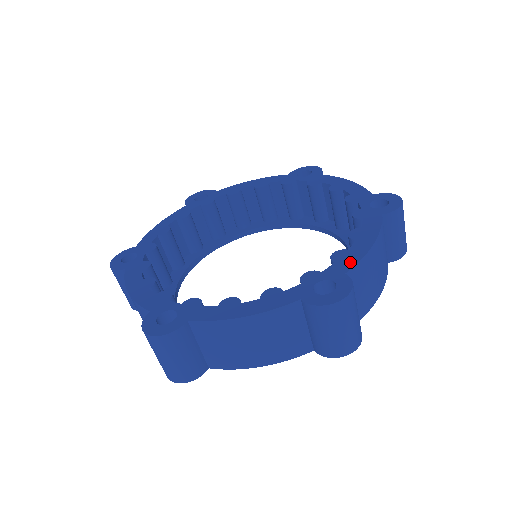
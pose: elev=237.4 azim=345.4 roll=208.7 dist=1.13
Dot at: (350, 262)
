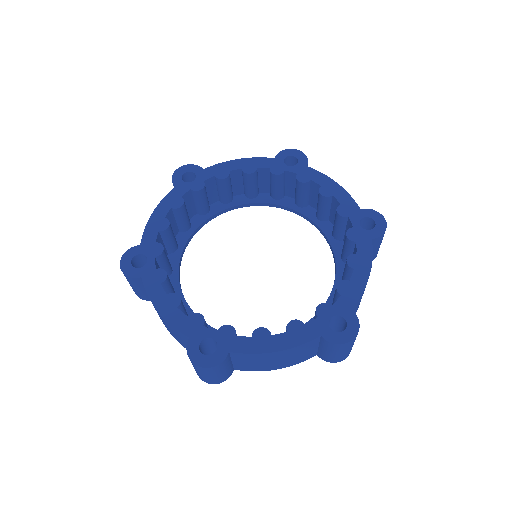
Dot at: (353, 297)
